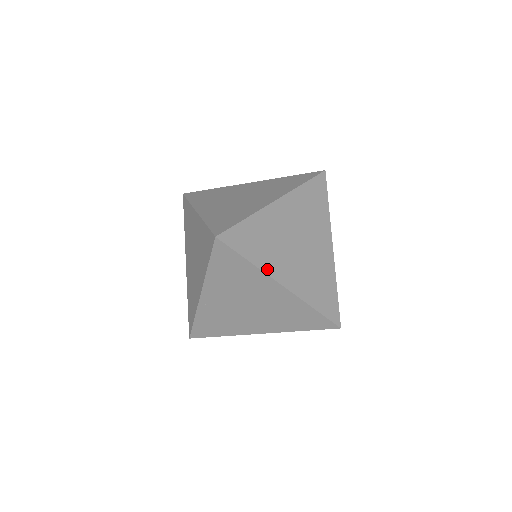
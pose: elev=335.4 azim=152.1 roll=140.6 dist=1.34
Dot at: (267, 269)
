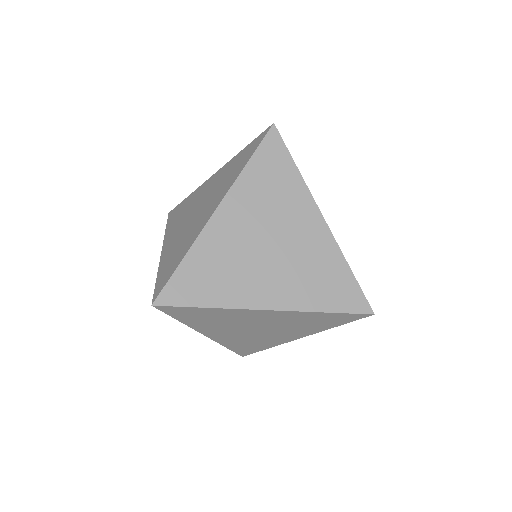
Dot at: (235, 303)
